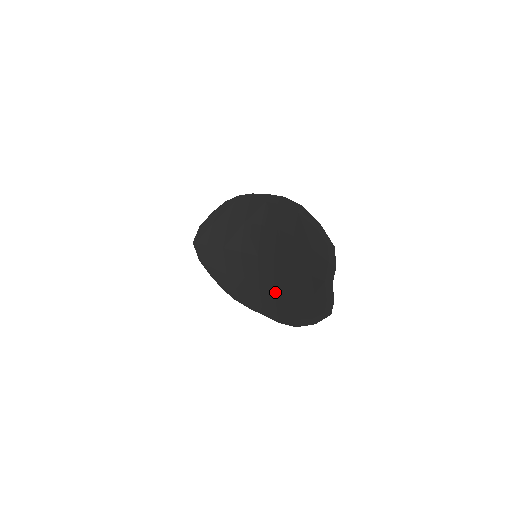
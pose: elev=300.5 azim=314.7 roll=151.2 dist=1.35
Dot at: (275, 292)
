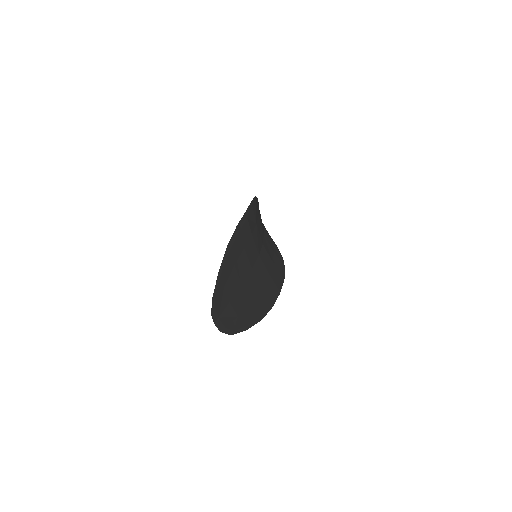
Dot at: occluded
